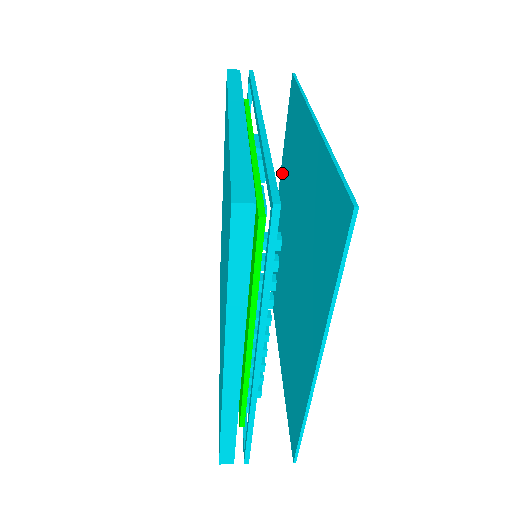
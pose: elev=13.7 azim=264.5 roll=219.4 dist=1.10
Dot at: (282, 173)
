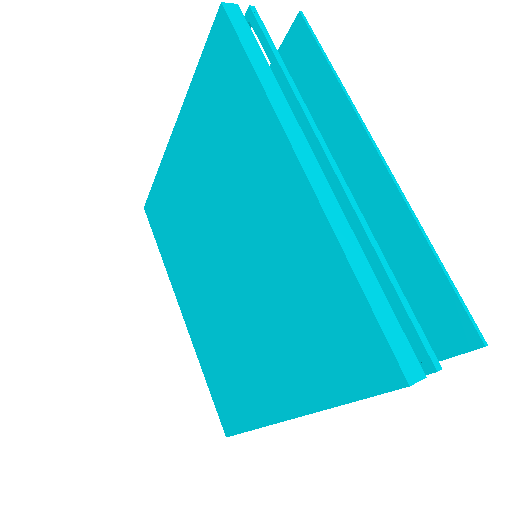
Dot at: occluded
